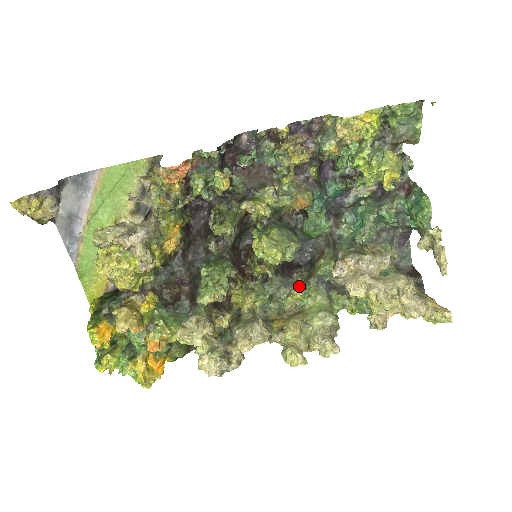
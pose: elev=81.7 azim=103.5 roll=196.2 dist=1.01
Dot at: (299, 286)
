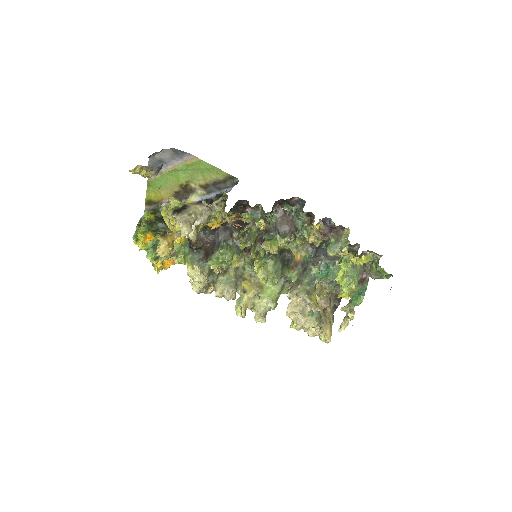
Dot at: occluded
